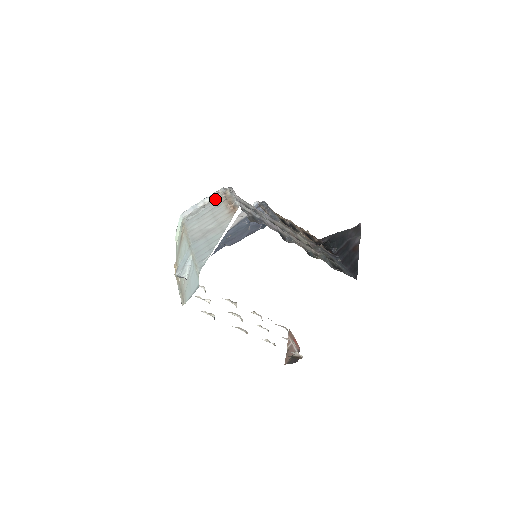
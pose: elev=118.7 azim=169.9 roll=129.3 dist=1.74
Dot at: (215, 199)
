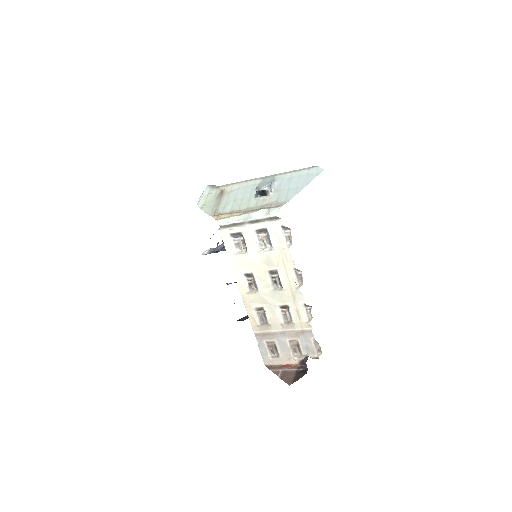
Dot at: occluded
